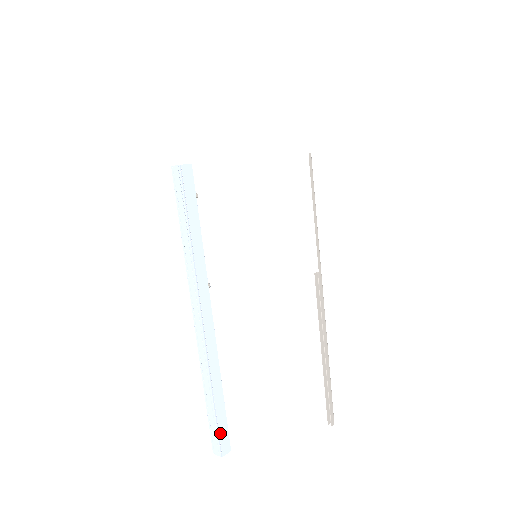
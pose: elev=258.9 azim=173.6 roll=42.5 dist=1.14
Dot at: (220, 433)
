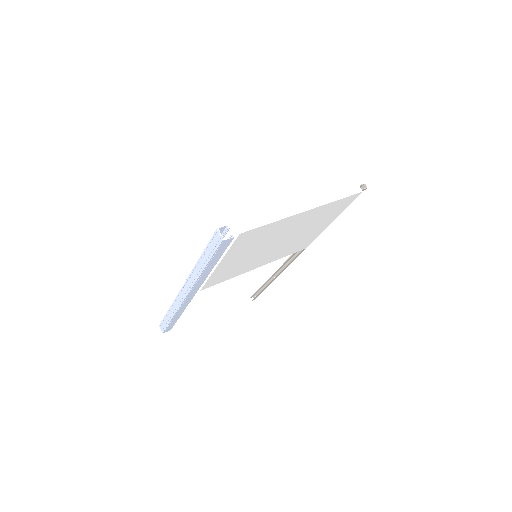
Dot at: (168, 327)
